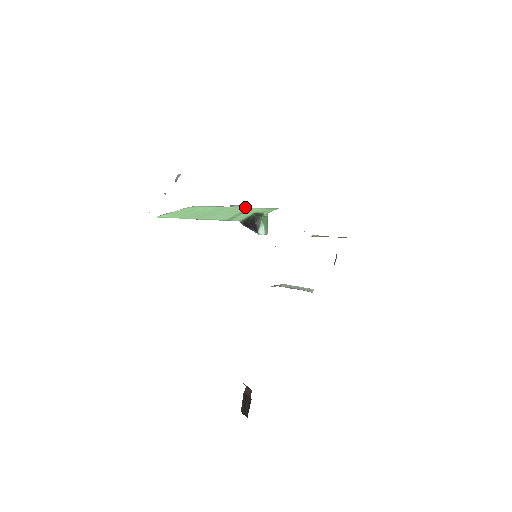
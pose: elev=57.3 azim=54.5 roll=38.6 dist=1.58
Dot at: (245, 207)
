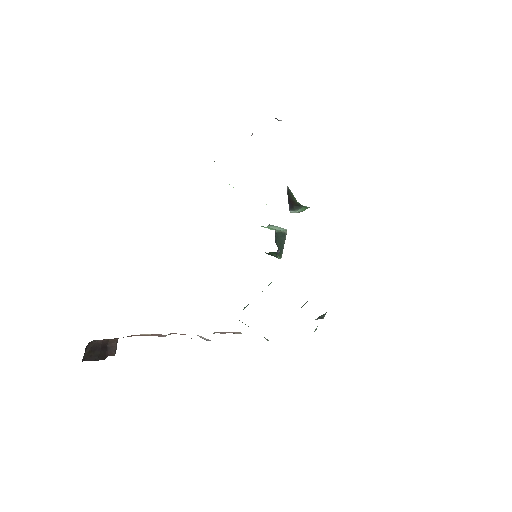
Dot at: occluded
